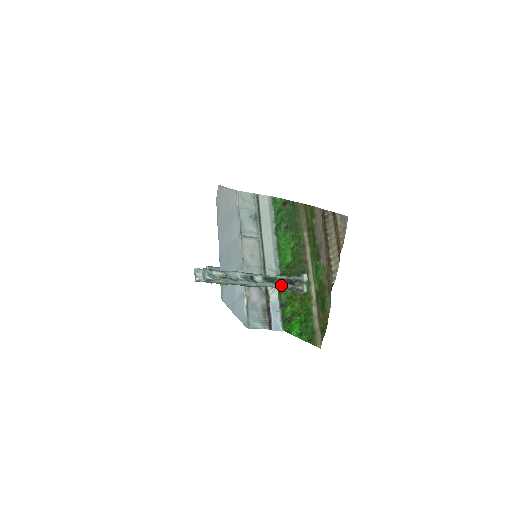
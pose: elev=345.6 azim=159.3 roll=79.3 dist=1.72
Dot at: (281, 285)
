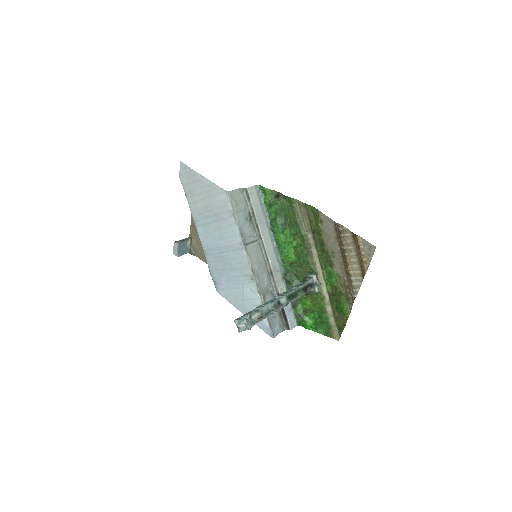
Dot at: (299, 296)
